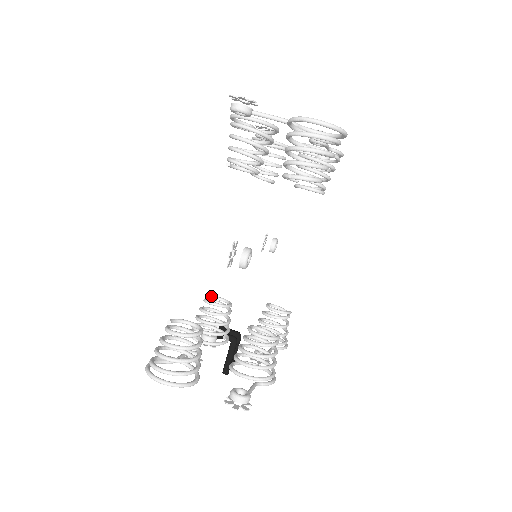
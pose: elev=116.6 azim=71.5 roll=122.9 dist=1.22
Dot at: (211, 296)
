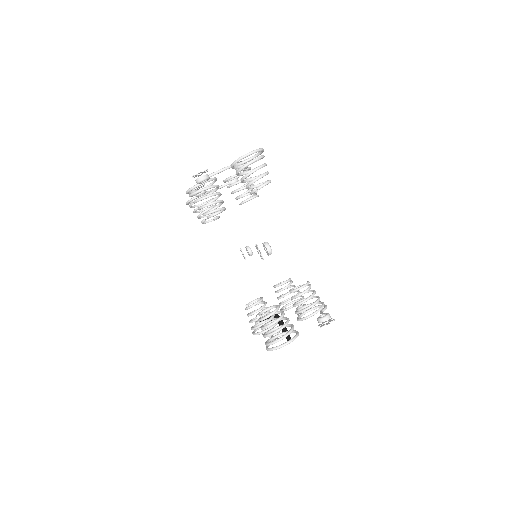
Dot at: (246, 305)
